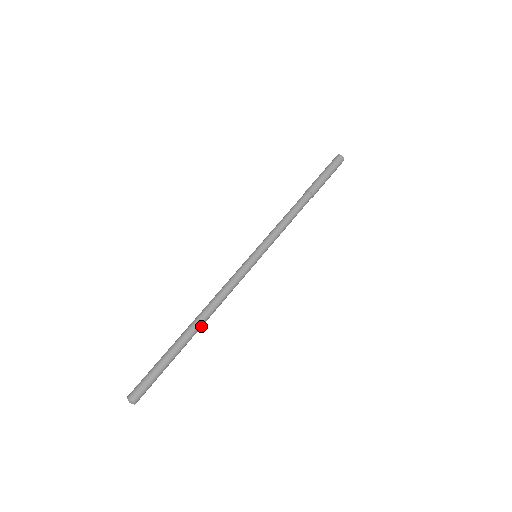
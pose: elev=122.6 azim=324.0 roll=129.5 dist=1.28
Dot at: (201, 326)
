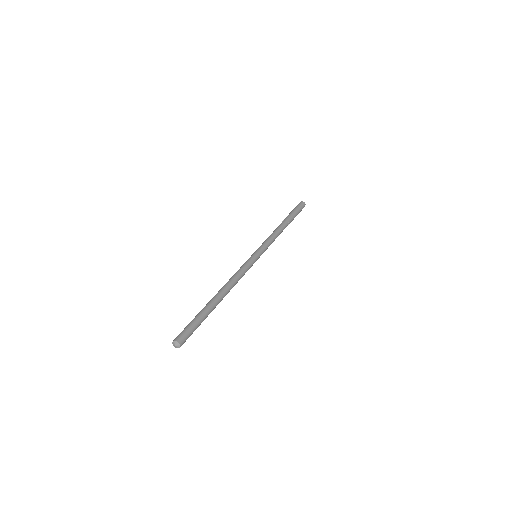
Dot at: occluded
